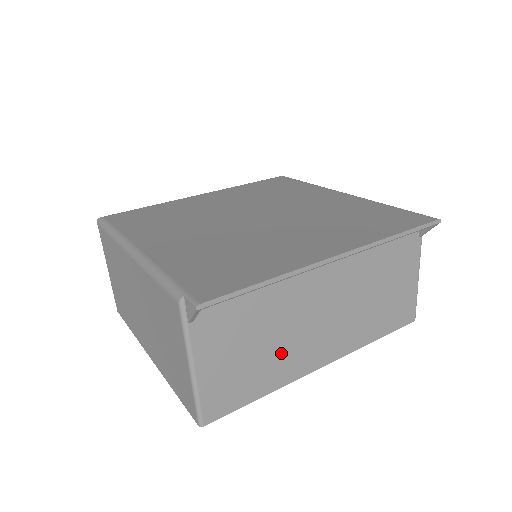
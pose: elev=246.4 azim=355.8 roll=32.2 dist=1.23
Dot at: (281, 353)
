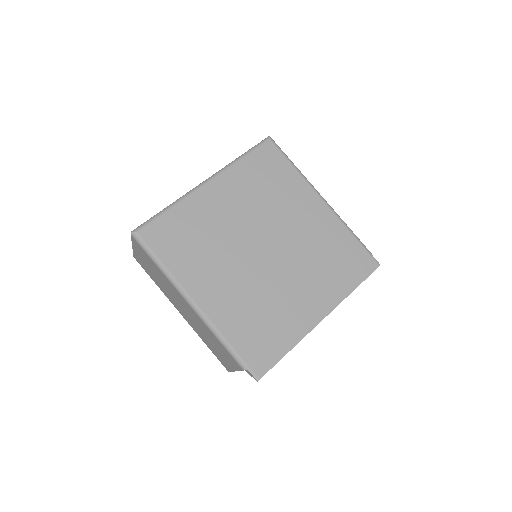
Dot at: occluded
